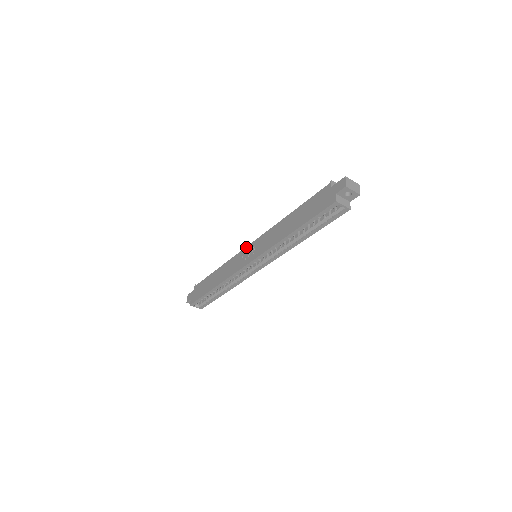
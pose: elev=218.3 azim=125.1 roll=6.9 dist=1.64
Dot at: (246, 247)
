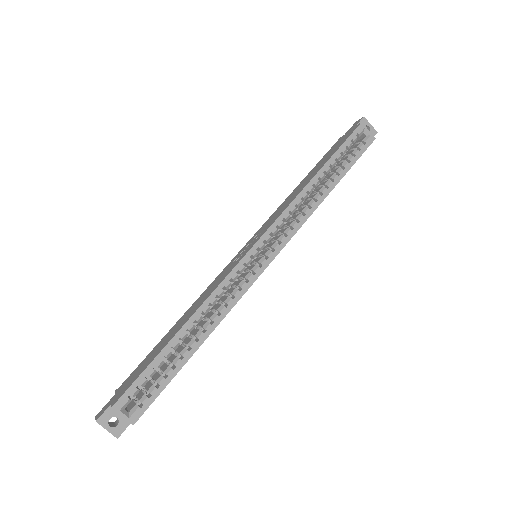
Dot at: occluded
